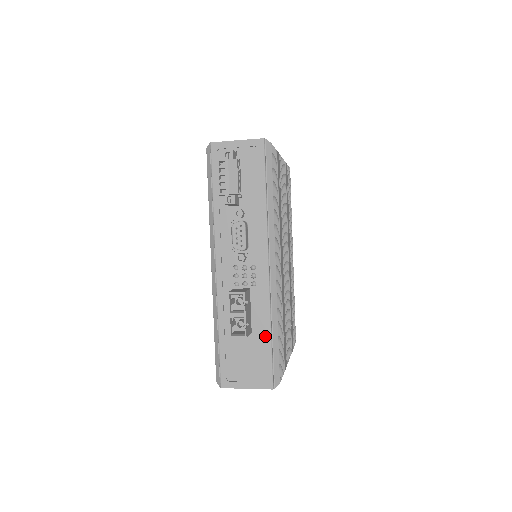
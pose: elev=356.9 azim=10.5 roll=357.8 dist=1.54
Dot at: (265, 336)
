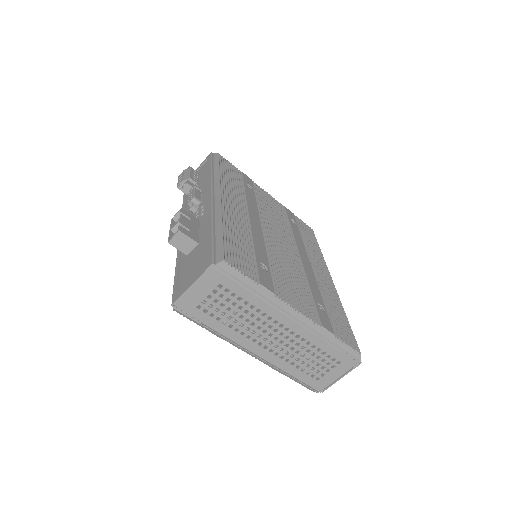
Dot at: (208, 234)
